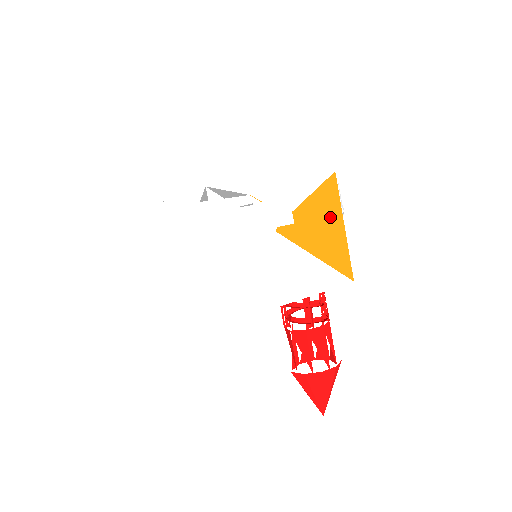
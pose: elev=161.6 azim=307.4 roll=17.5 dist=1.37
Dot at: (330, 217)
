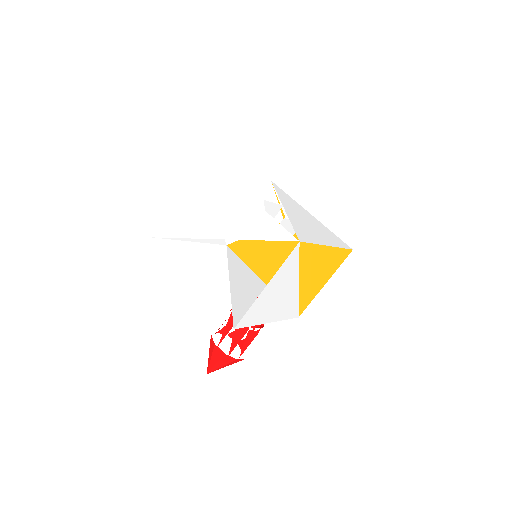
Dot at: (321, 268)
